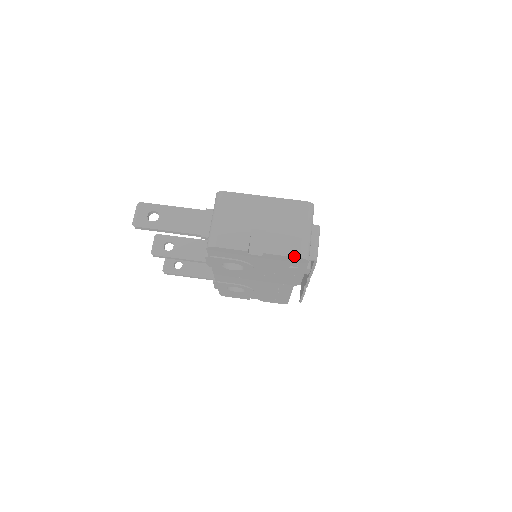
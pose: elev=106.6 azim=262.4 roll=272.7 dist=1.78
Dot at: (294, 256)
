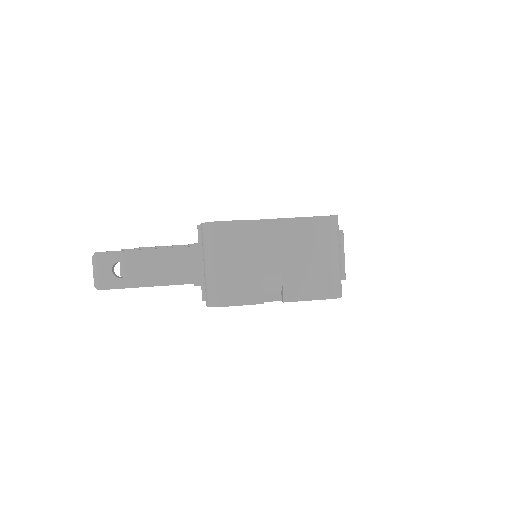
Dot at: (325, 298)
